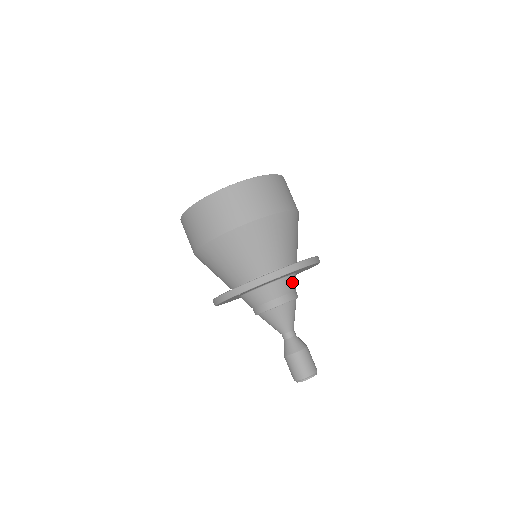
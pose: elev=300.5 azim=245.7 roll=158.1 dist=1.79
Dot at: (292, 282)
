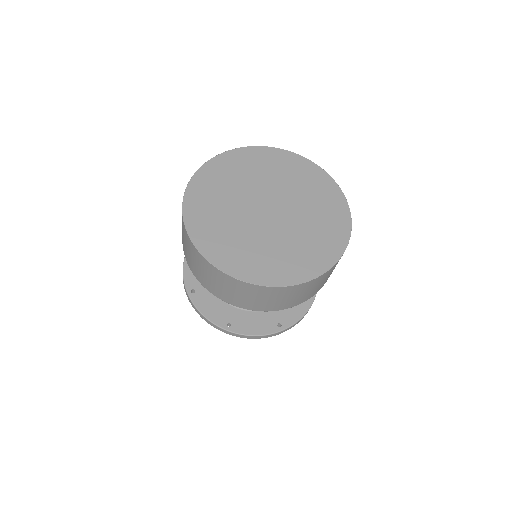
Dot at: occluded
